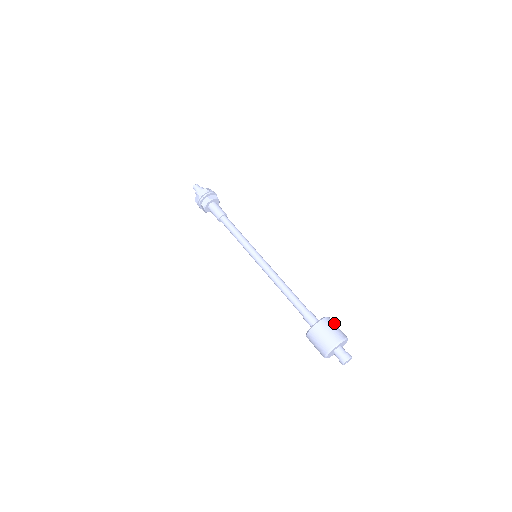
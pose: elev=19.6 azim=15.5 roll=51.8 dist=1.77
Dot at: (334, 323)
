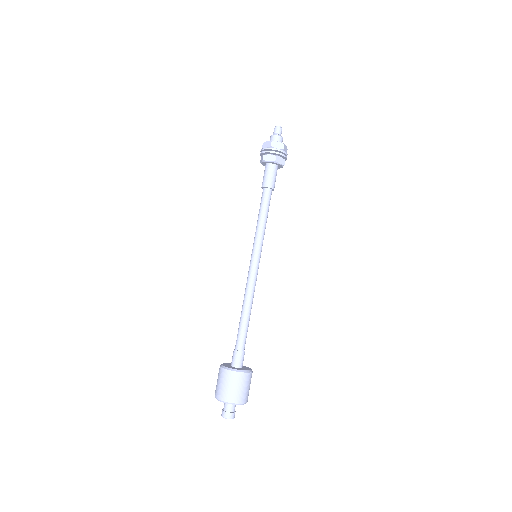
Dot at: occluded
